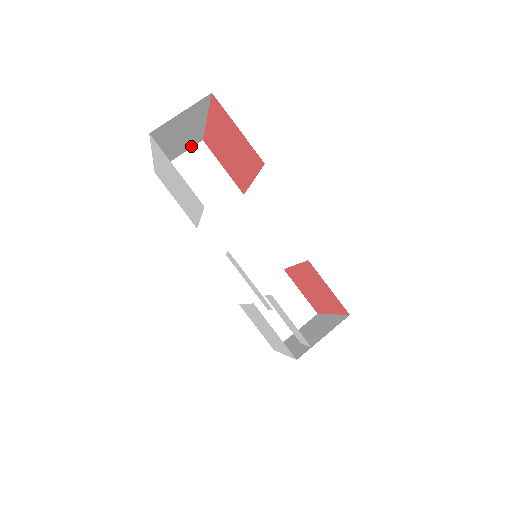
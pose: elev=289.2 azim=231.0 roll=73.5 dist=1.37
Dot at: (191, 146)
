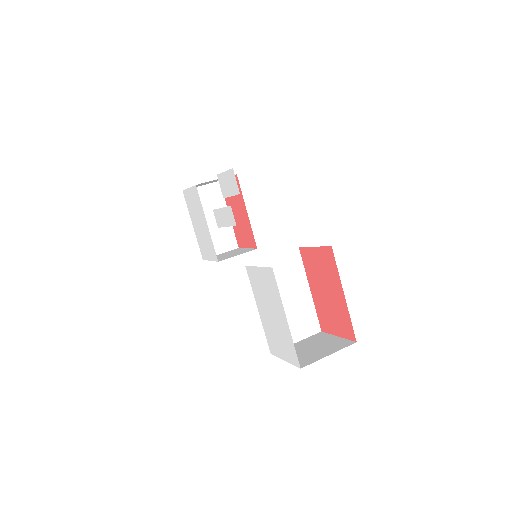
Dot at: (229, 248)
